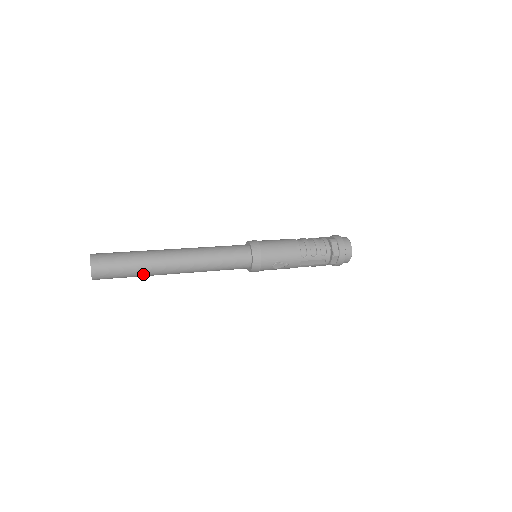
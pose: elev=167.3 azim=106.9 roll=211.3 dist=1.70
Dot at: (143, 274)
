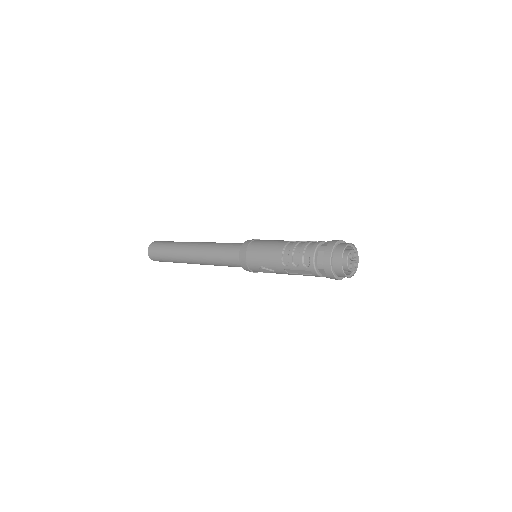
Dot at: (177, 262)
